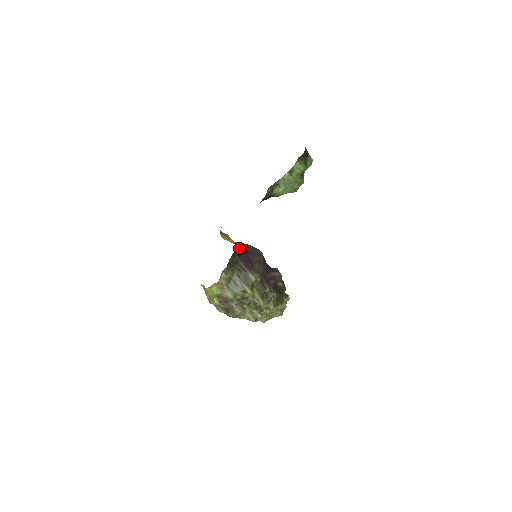
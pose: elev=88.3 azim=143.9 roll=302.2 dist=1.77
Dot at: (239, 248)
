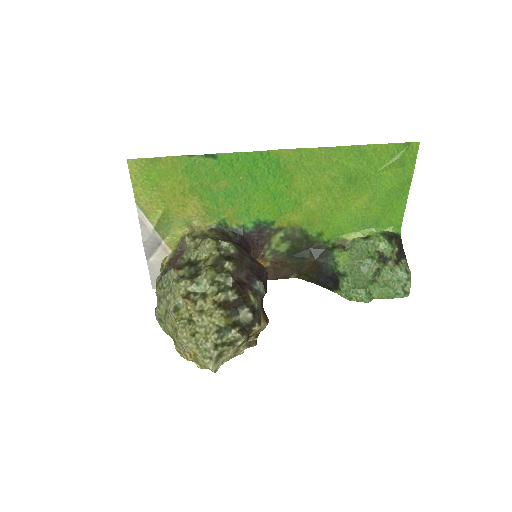
Dot at: (248, 251)
